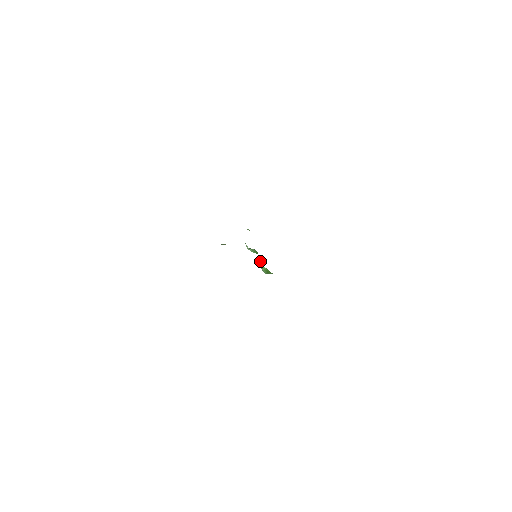
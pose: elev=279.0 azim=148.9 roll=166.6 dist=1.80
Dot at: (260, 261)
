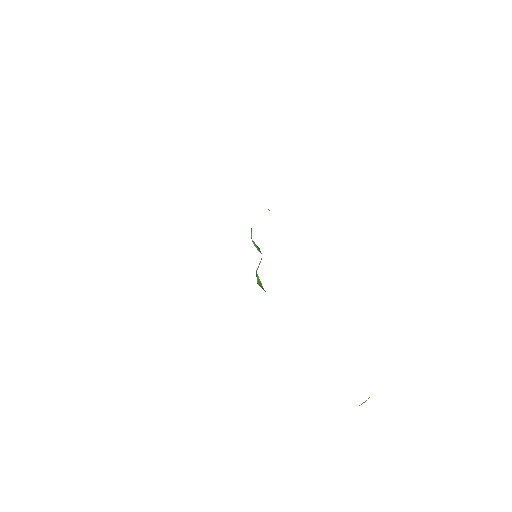
Dot at: occluded
